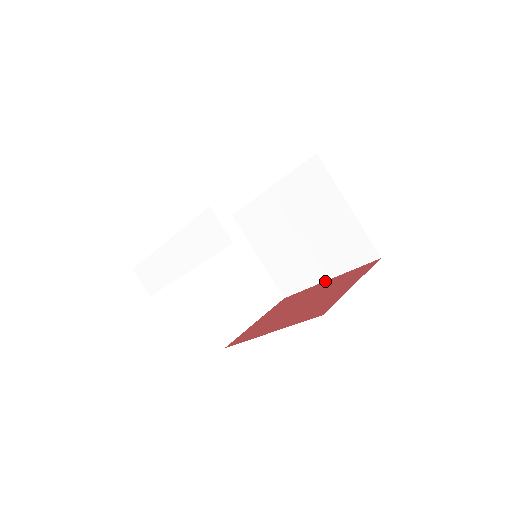
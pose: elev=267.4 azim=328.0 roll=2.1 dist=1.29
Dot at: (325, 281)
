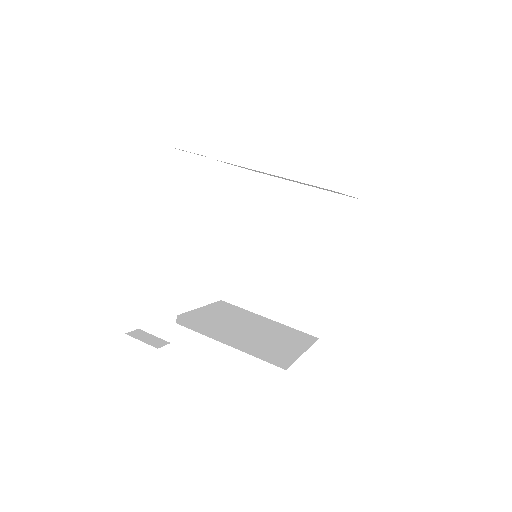
Dot at: (338, 272)
